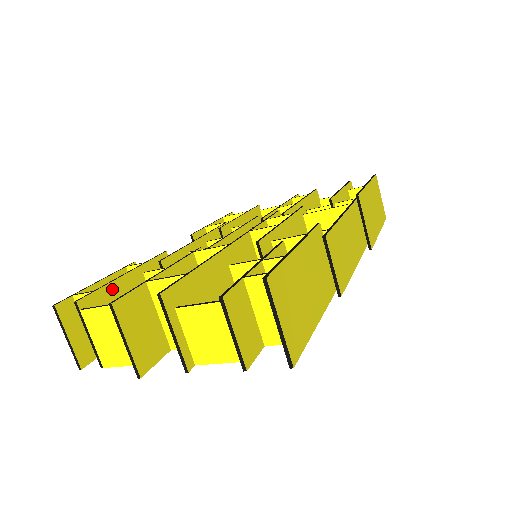
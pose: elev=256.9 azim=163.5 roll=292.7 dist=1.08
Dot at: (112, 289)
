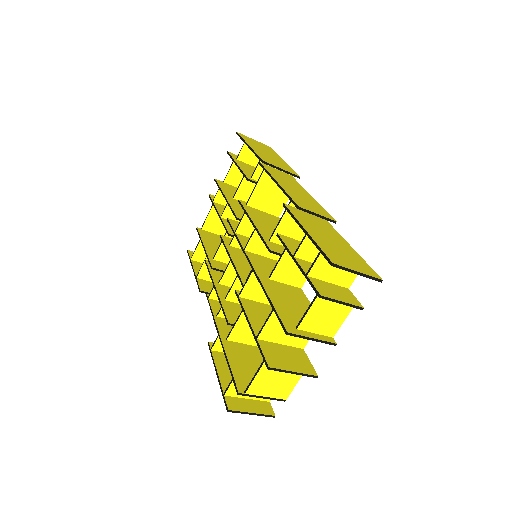
Dot at: (234, 366)
